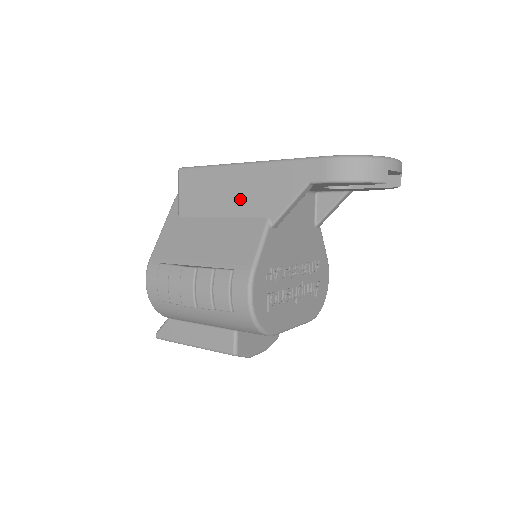
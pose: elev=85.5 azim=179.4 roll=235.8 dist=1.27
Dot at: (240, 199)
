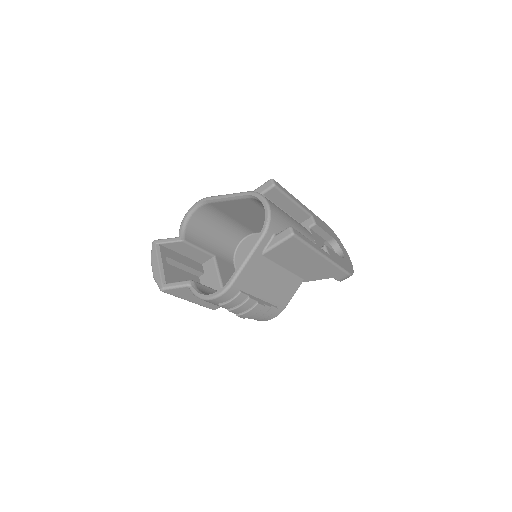
Dot at: (303, 268)
